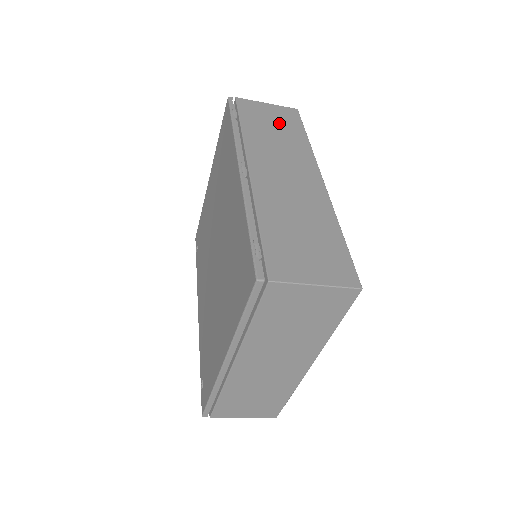
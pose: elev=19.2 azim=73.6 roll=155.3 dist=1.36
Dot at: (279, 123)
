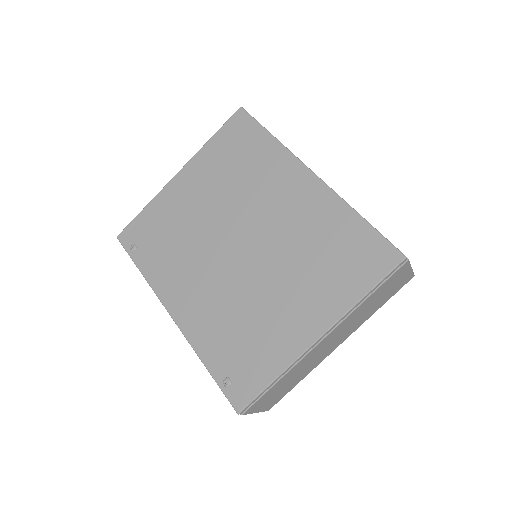
Dot at: occluded
